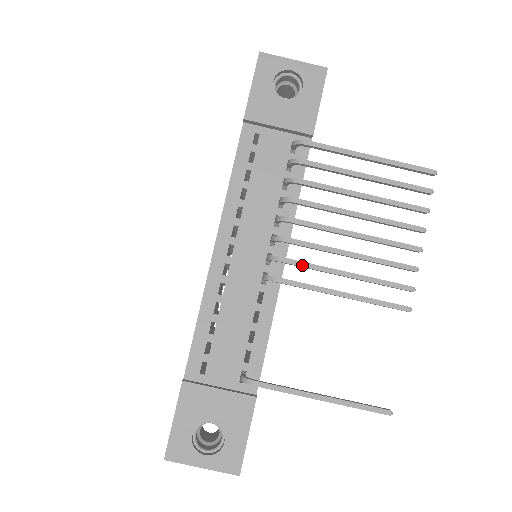
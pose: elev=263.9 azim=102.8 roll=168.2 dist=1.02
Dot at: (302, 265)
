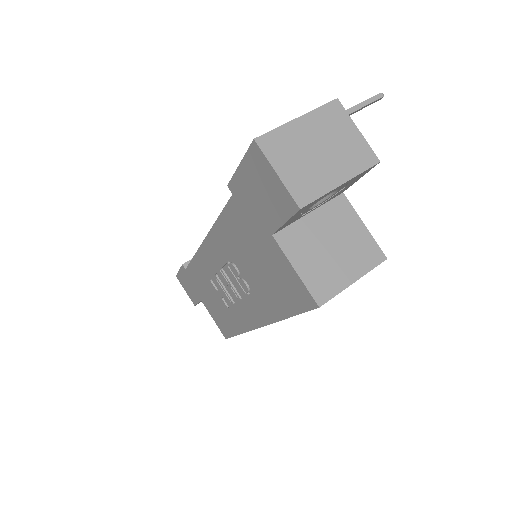
Dot at: occluded
